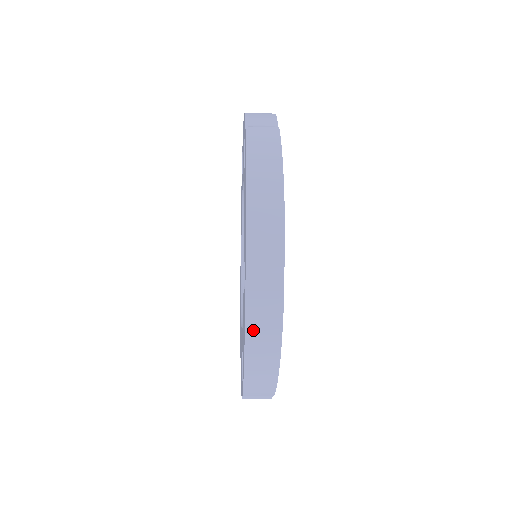
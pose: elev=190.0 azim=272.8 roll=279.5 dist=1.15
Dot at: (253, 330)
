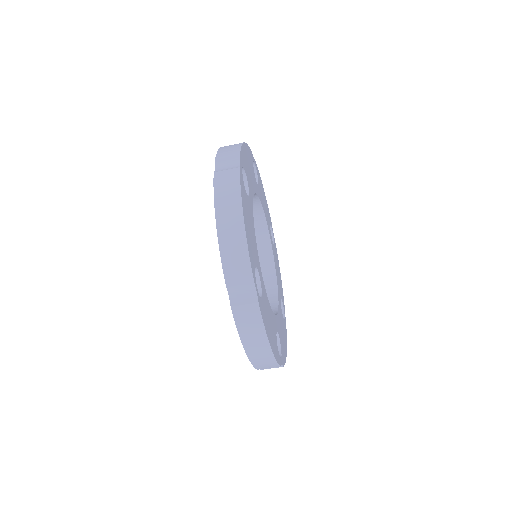
Dot at: (220, 193)
